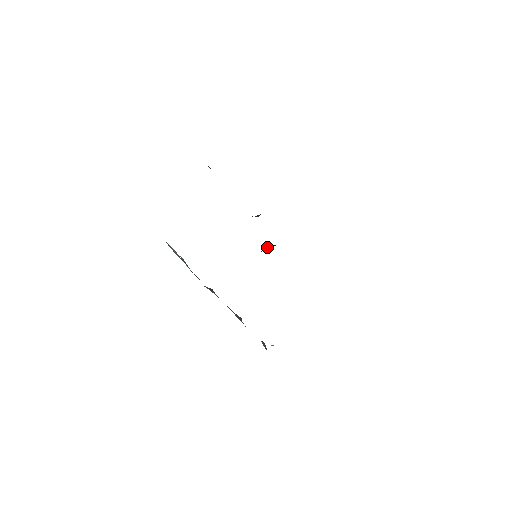
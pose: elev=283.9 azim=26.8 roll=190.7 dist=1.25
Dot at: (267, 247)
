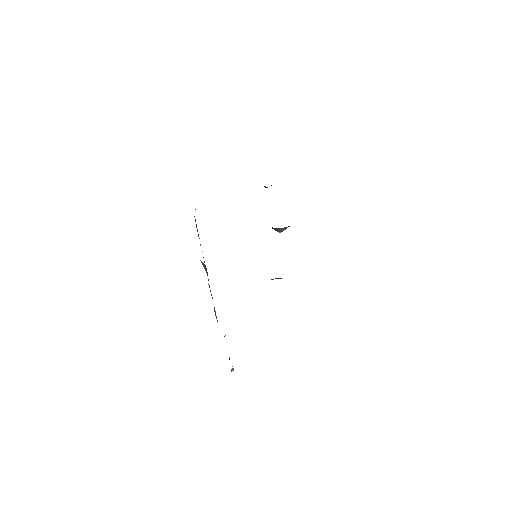
Dot at: occluded
